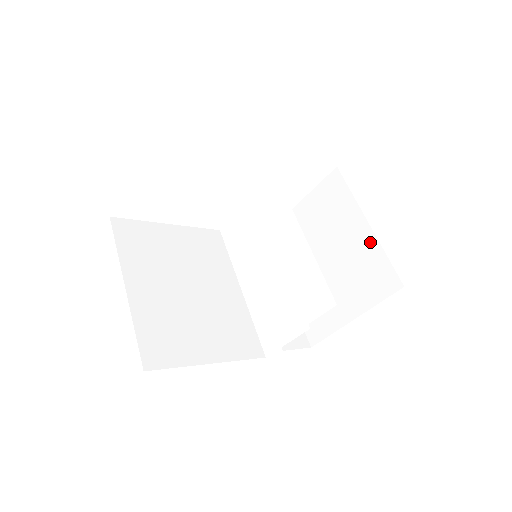
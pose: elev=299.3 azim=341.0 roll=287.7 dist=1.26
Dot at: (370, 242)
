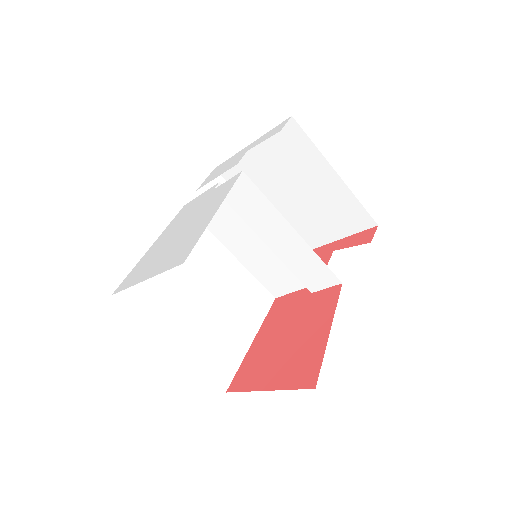
Dot at: (342, 190)
